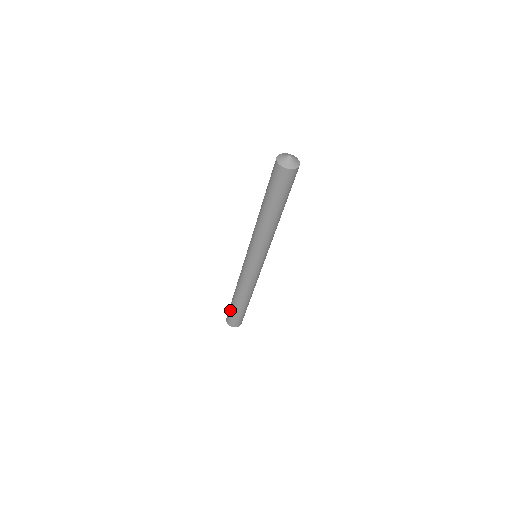
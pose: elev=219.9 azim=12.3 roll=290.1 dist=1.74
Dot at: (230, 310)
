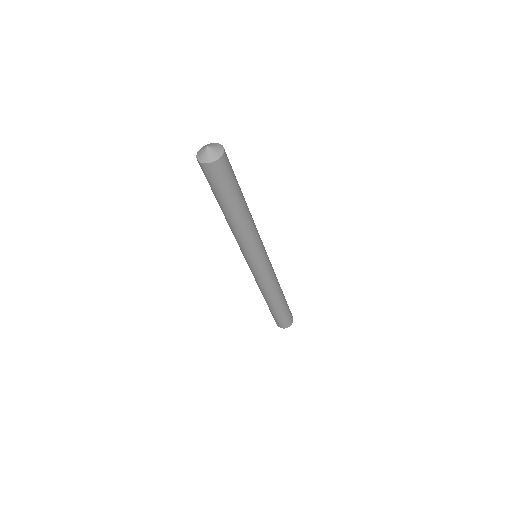
Dot at: occluded
